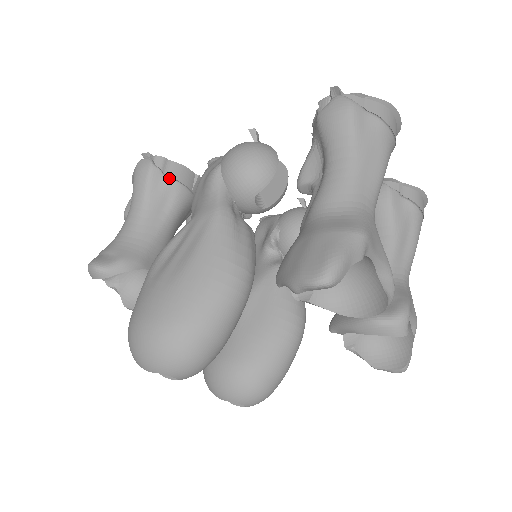
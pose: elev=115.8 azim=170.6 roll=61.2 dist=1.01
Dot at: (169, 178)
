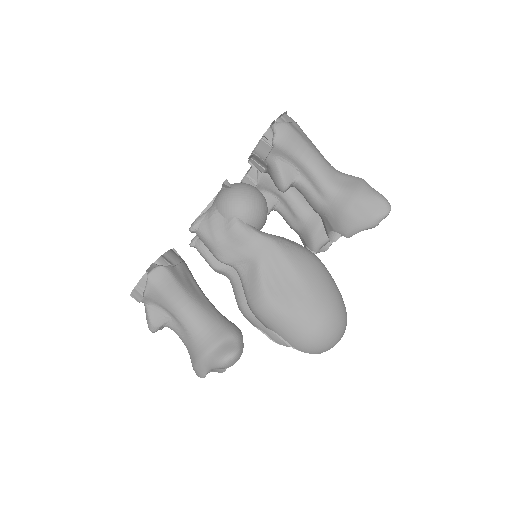
Dot at: (178, 265)
